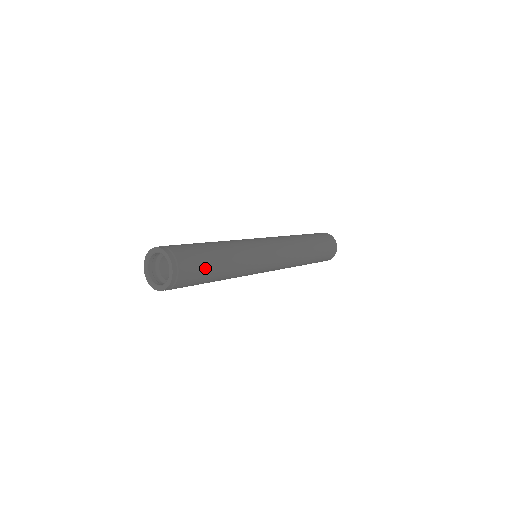
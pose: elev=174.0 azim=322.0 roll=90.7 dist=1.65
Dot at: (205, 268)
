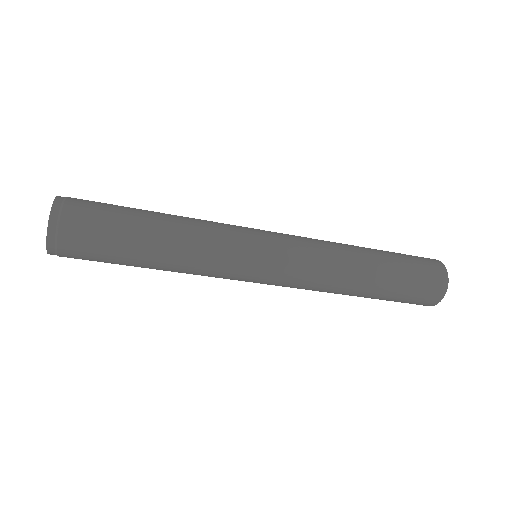
Dot at: (118, 210)
